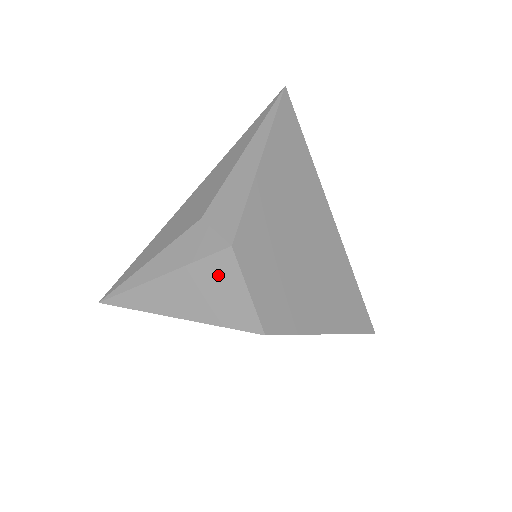
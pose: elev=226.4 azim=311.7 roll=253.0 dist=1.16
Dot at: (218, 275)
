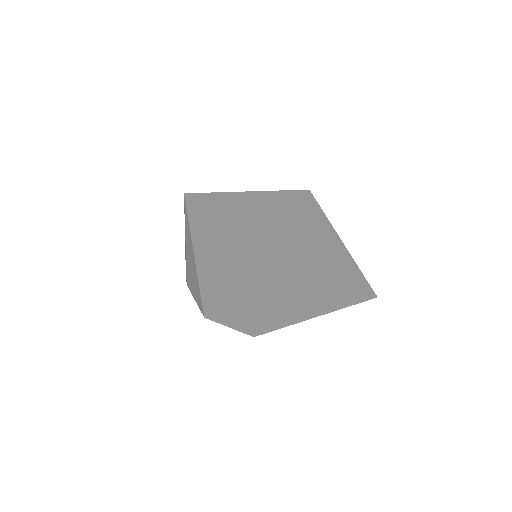
Dot at: occluded
